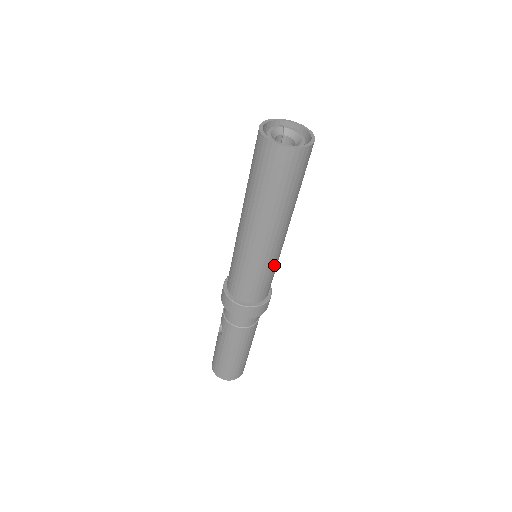
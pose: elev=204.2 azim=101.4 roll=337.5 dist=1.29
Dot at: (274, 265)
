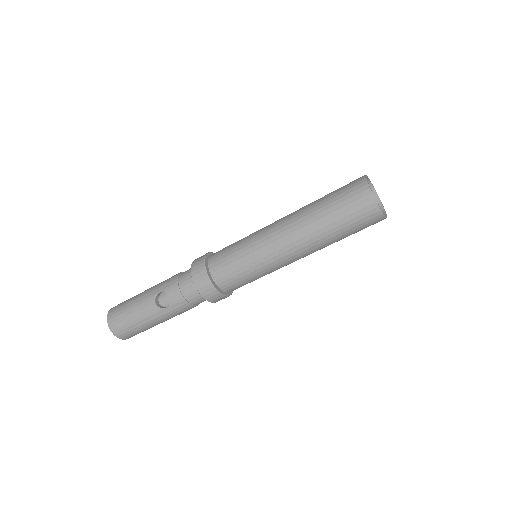
Dot at: occluded
